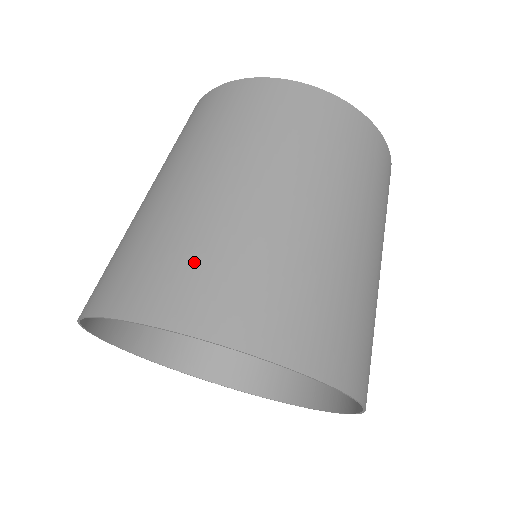
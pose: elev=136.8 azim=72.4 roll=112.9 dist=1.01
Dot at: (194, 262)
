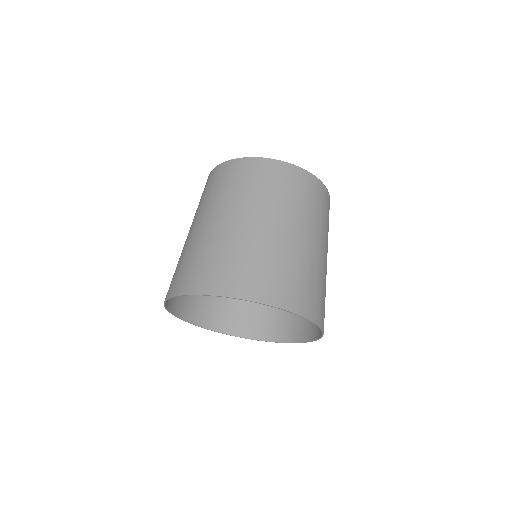
Dot at: (222, 262)
